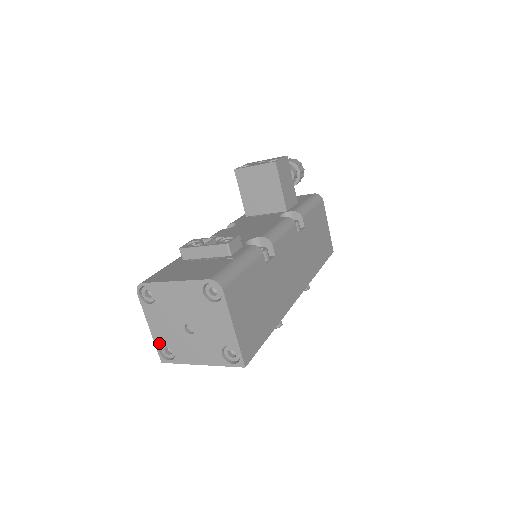
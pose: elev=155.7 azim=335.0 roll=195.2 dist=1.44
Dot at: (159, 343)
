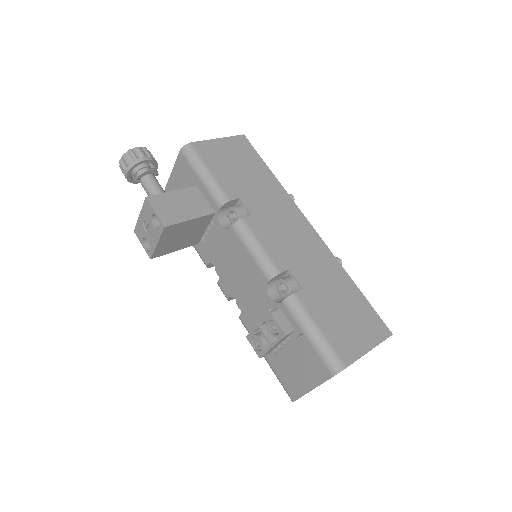
Dot at: occluded
